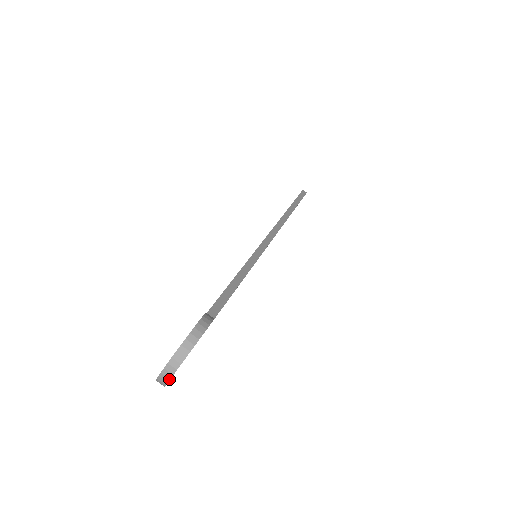
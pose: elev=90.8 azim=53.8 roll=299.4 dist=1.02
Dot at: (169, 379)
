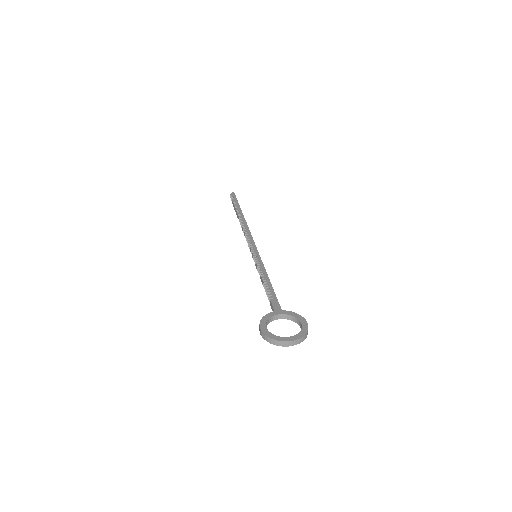
Dot at: (288, 346)
